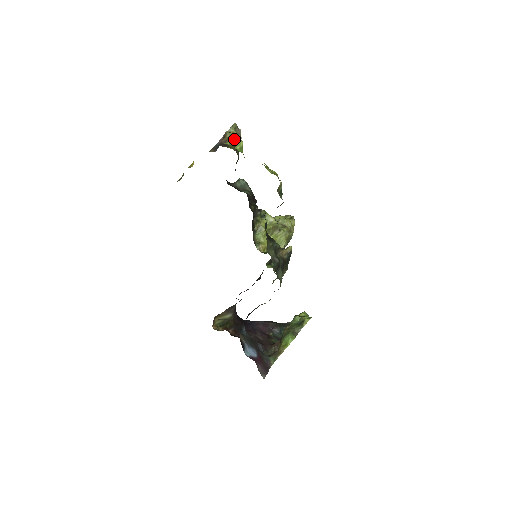
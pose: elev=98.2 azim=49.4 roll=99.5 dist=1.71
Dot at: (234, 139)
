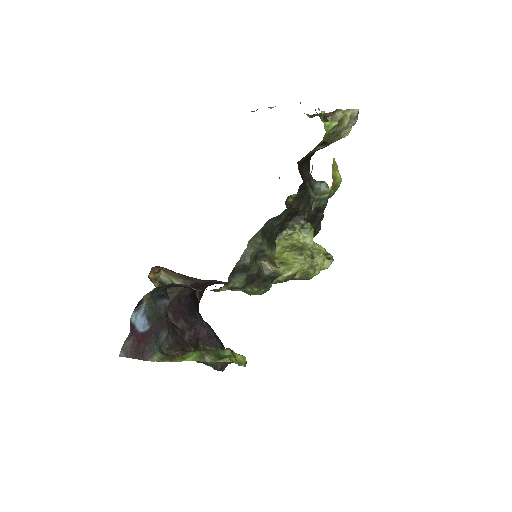
Dot at: (341, 122)
